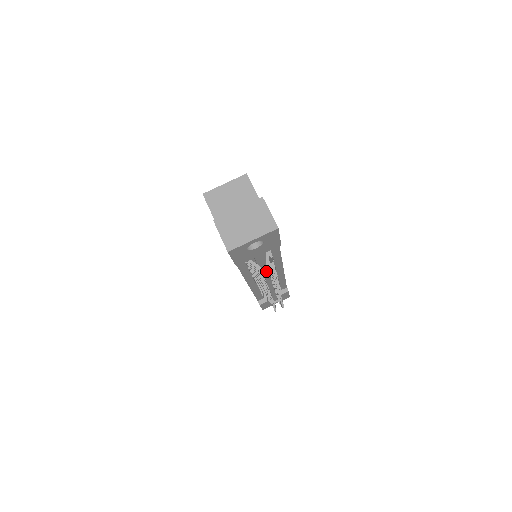
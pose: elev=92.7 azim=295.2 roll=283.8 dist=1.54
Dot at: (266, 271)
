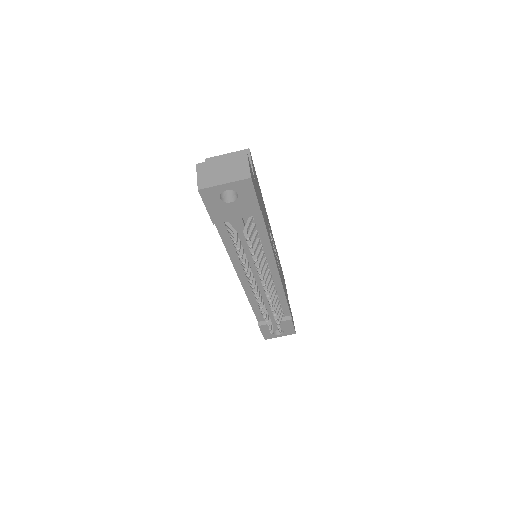
Dot at: occluded
